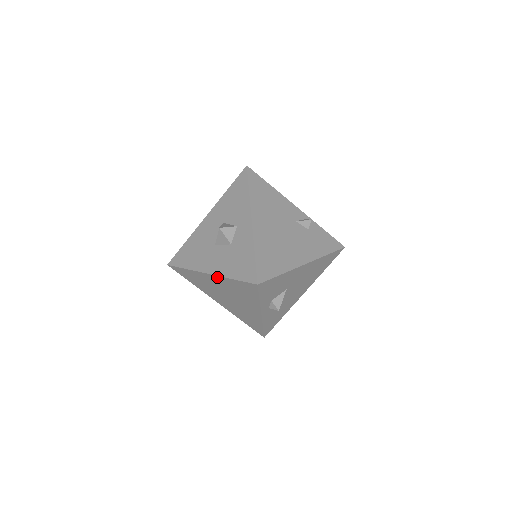
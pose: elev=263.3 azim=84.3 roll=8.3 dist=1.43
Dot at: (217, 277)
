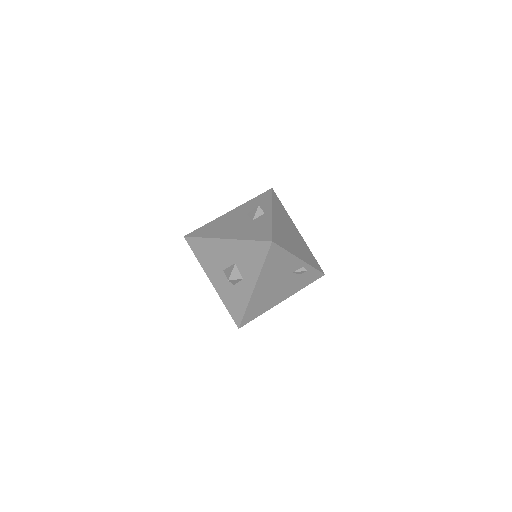
Dot at: (217, 290)
